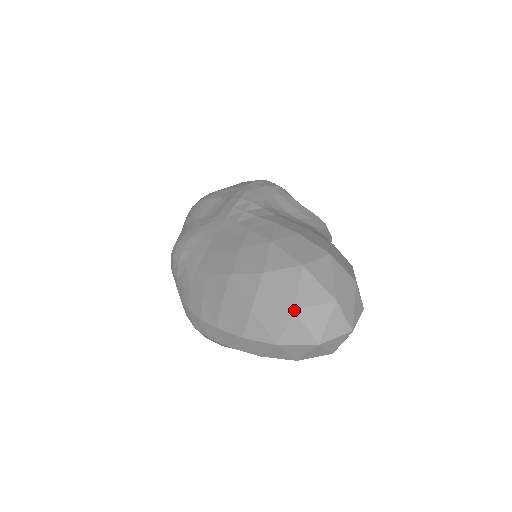
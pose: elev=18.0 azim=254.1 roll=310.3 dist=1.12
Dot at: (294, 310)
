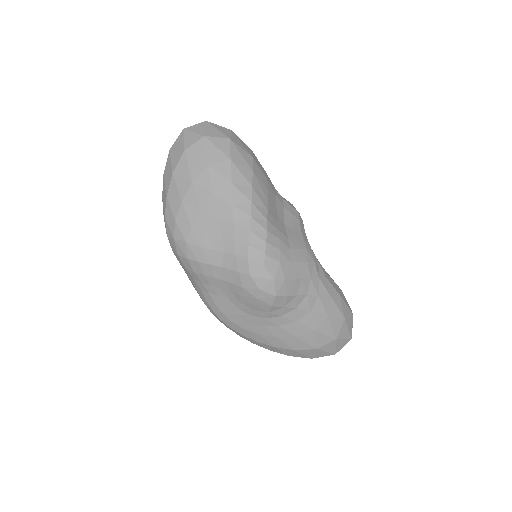
Dot at: occluded
